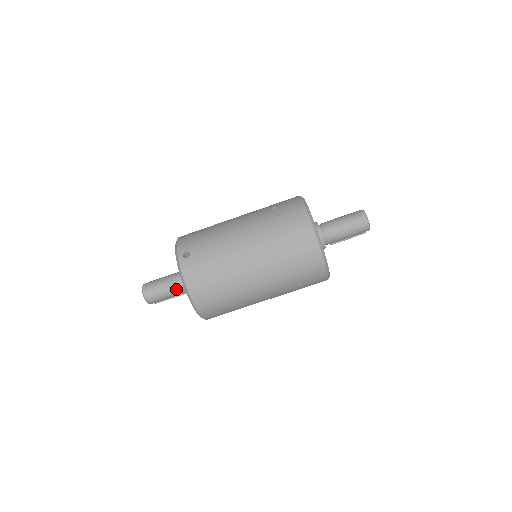
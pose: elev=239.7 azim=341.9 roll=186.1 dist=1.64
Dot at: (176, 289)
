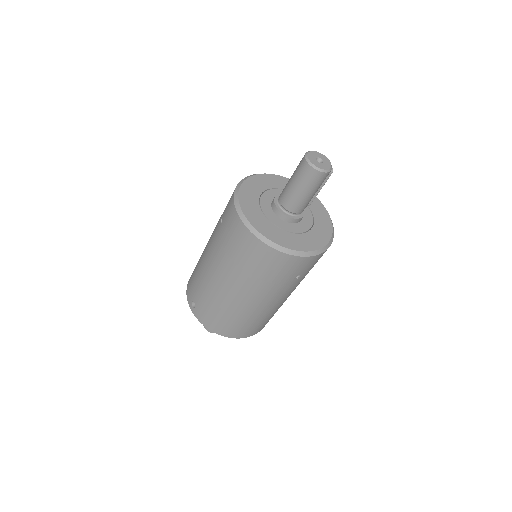
Dot at: occluded
